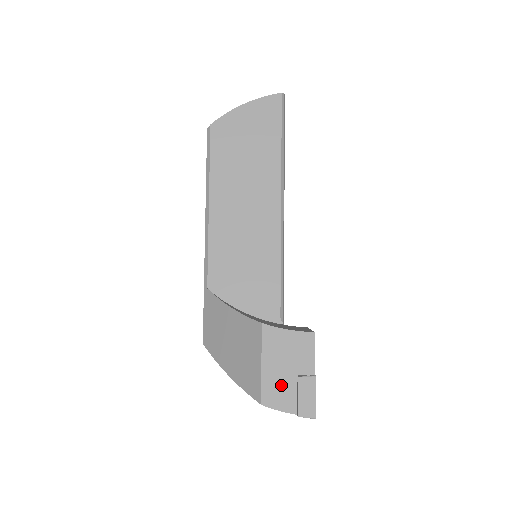
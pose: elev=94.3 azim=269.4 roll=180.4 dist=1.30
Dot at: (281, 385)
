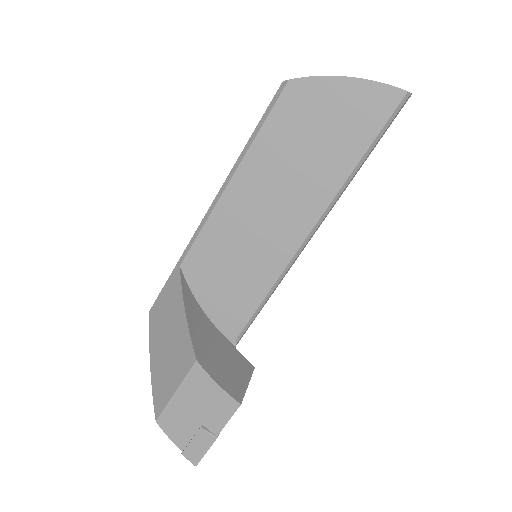
Dot at: (182, 421)
